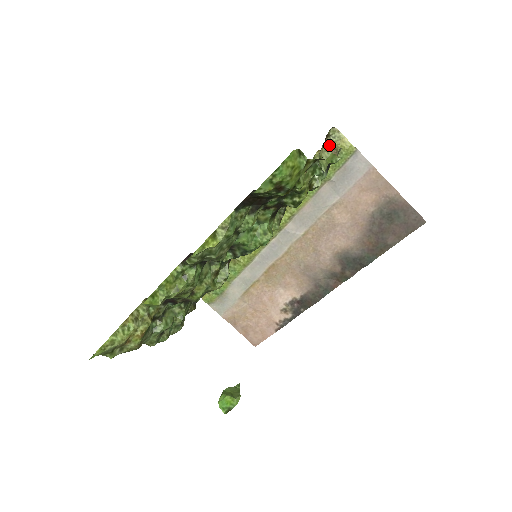
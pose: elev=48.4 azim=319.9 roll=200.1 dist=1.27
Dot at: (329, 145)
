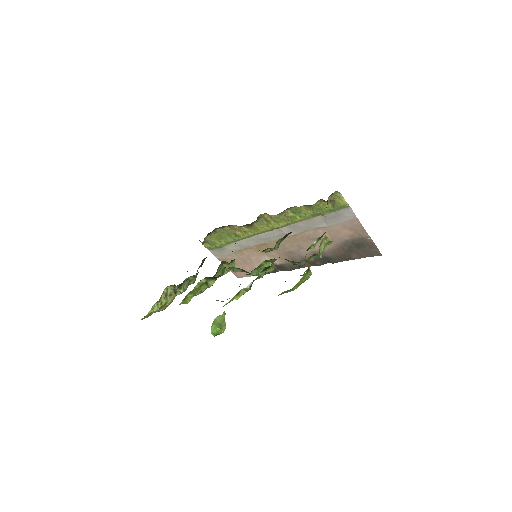
Dot at: (330, 199)
